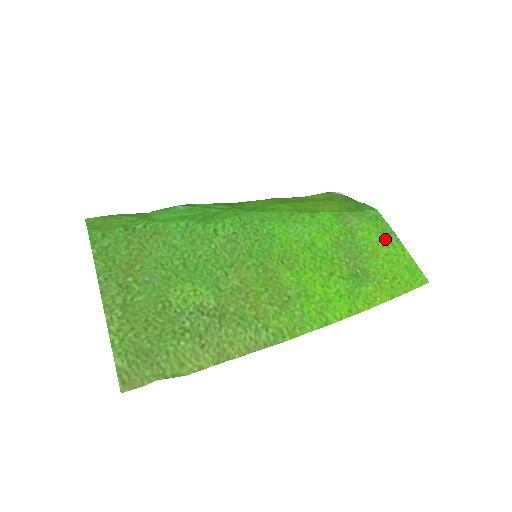
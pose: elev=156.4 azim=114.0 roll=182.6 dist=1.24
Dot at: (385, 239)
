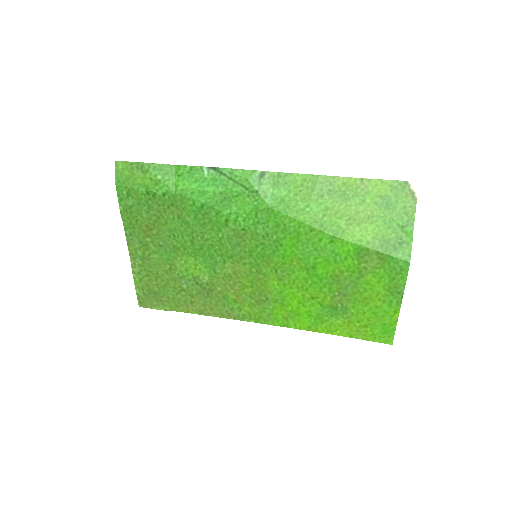
Dot at: (388, 295)
